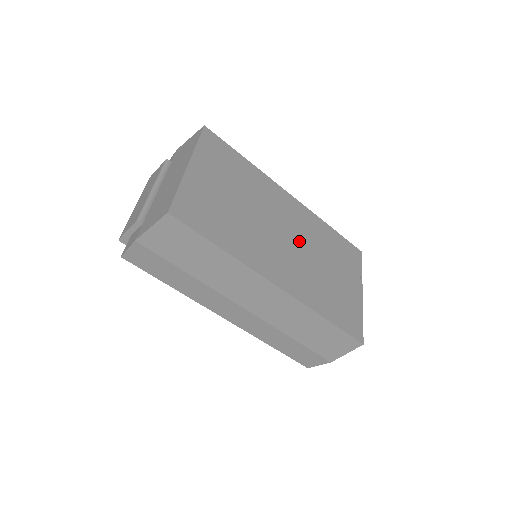
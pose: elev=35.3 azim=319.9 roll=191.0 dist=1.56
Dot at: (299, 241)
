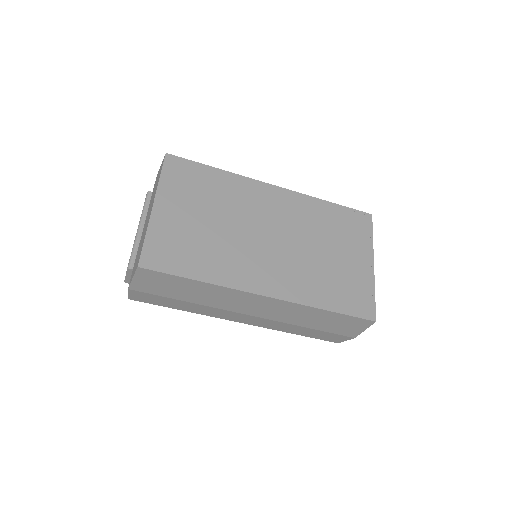
Dot at: (289, 235)
